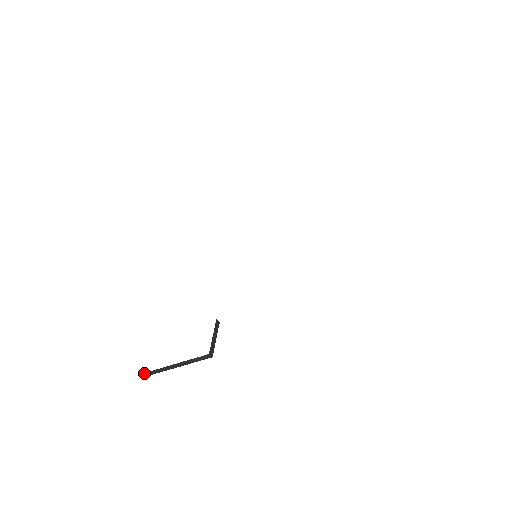
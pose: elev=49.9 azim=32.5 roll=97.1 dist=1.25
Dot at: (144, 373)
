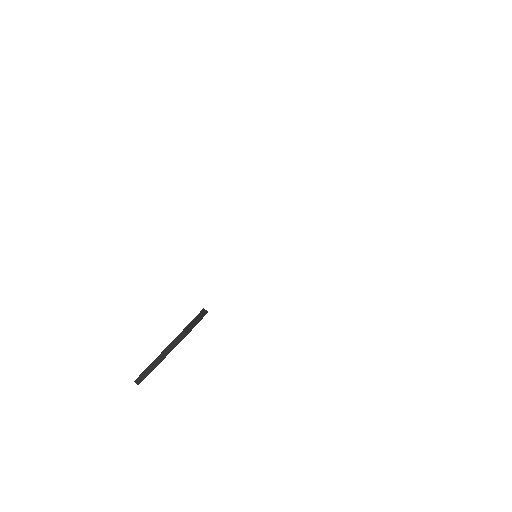
Dot at: (138, 377)
